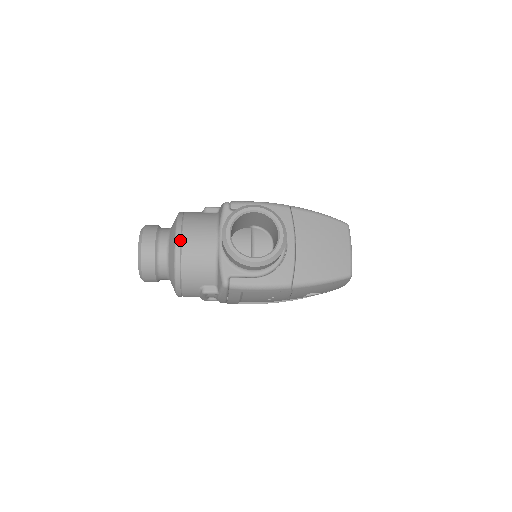
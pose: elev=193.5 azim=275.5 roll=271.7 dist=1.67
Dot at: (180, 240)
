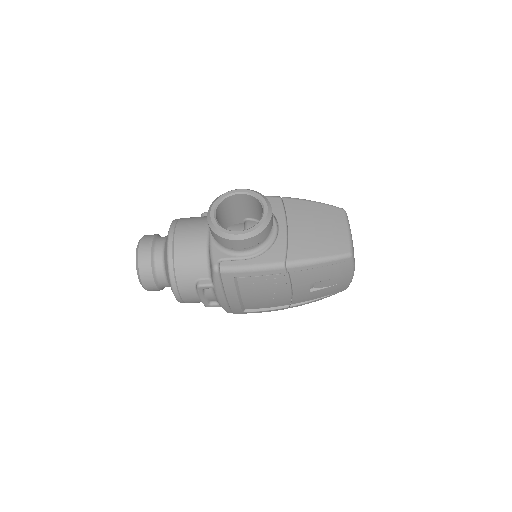
Dot at: (173, 235)
